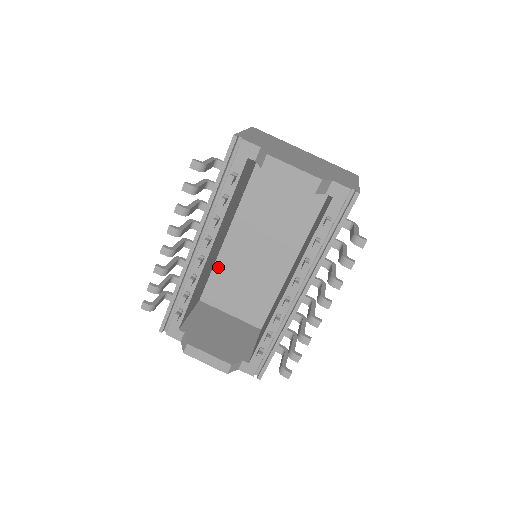
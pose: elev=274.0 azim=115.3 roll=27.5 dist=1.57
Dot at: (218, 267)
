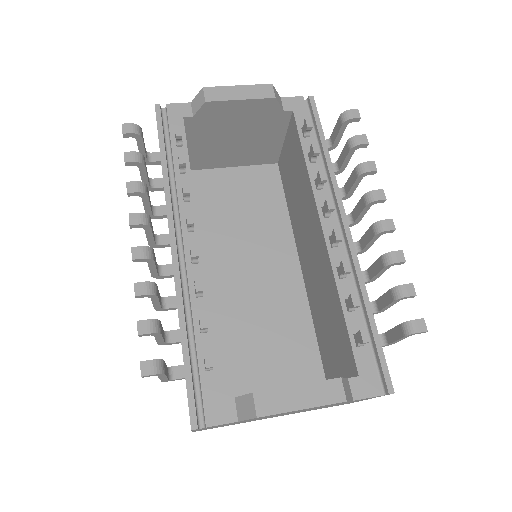
Dot at: (215, 335)
